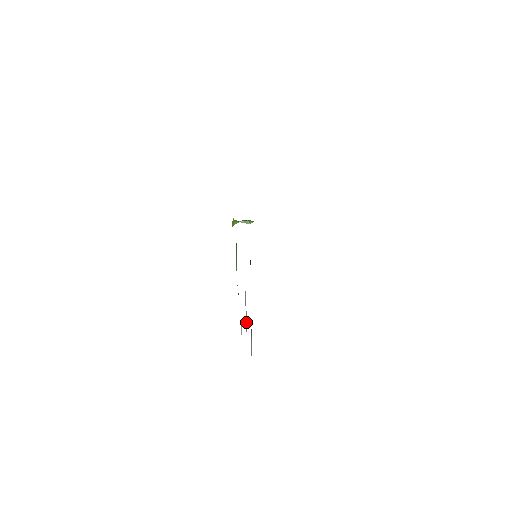
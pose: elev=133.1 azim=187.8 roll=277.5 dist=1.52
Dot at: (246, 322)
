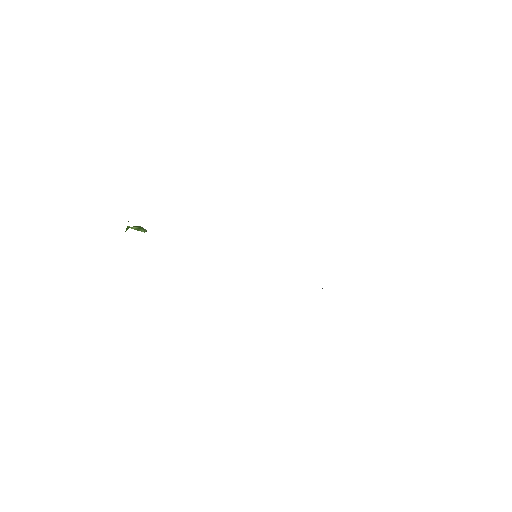
Dot at: occluded
